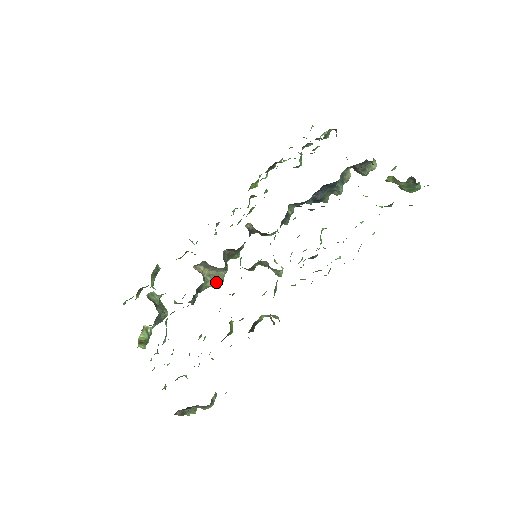
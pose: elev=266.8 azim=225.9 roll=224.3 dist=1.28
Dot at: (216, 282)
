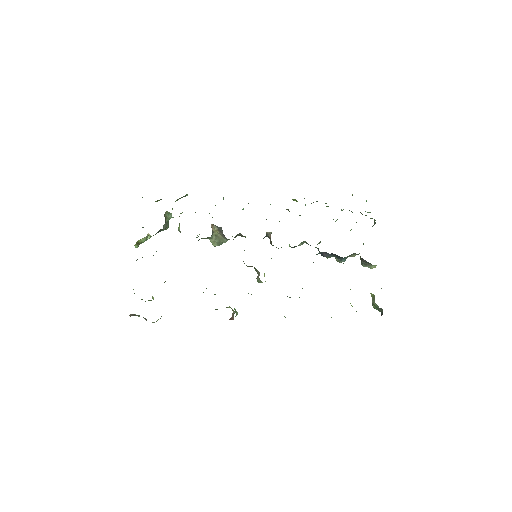
Dot at: (216, 242)
